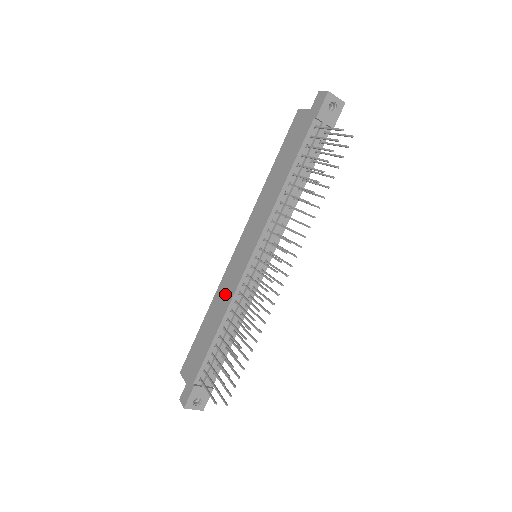
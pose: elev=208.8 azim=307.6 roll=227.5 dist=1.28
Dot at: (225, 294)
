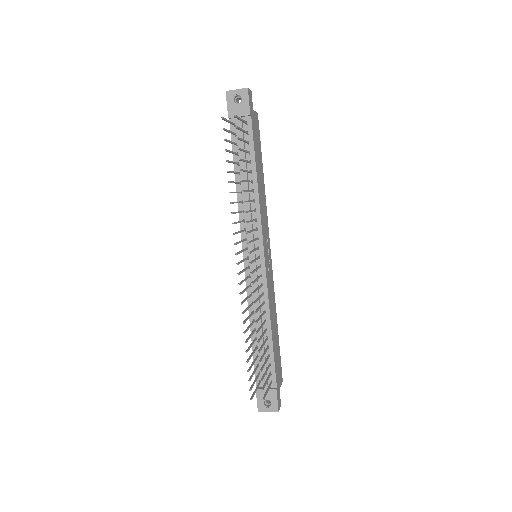
Dot at: occluded
